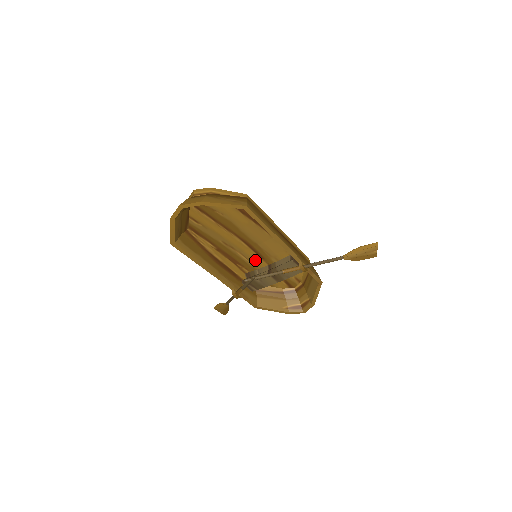
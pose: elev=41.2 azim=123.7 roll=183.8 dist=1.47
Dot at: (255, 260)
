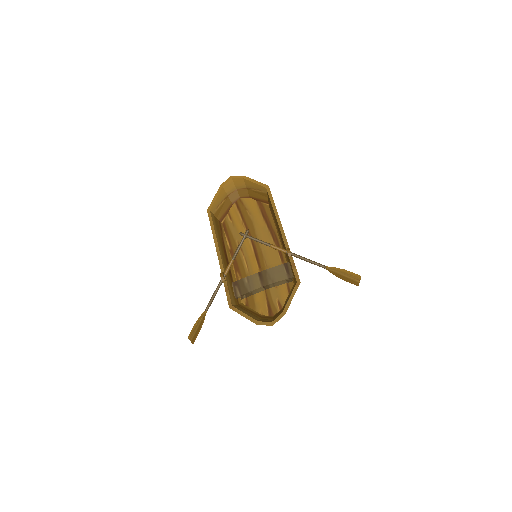
Dot at: (253, 269)
